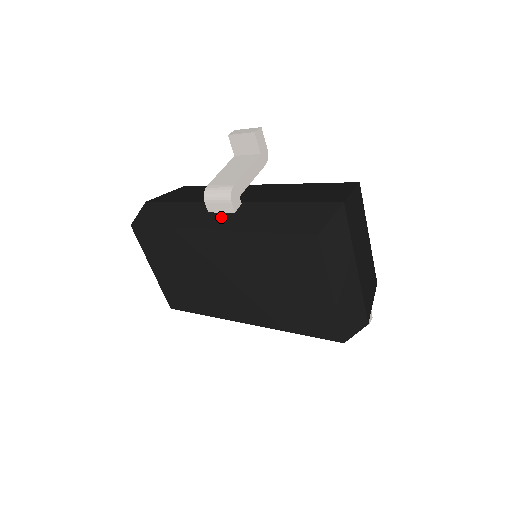
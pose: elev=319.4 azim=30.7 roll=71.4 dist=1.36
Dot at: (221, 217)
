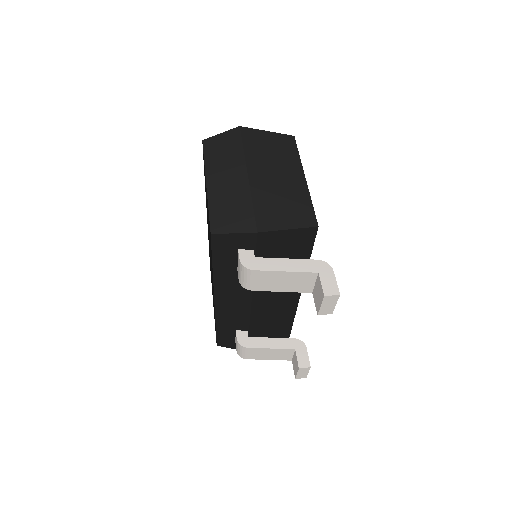
Dot at: occluded
